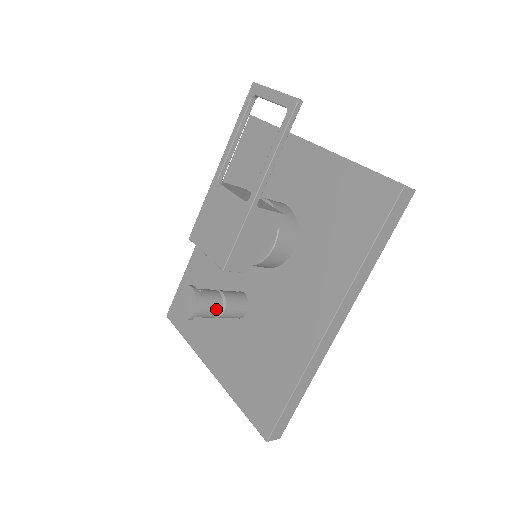
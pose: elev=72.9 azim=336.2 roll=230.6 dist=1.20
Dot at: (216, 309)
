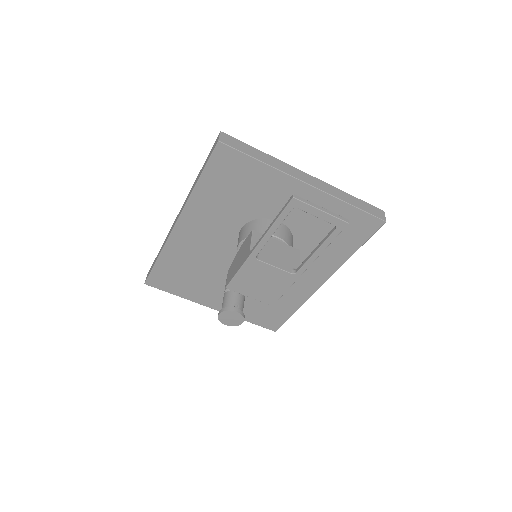
Dot at: occluded
